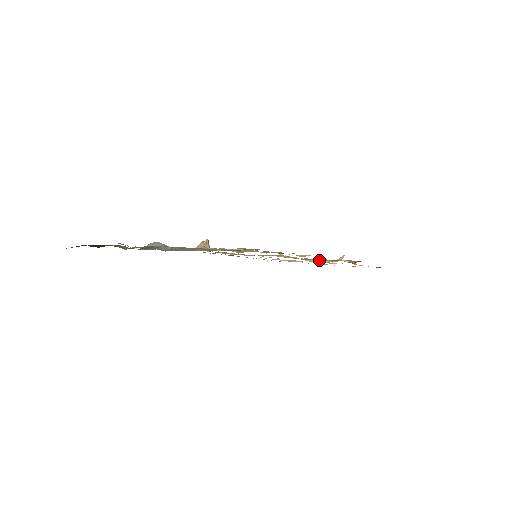
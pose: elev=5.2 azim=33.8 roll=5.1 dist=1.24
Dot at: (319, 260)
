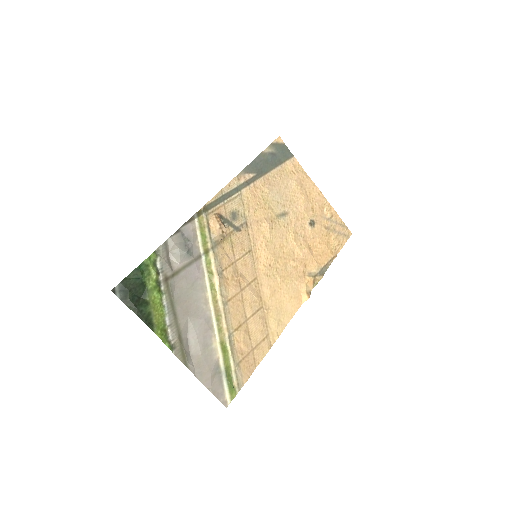
Dot at: (297, 267)
